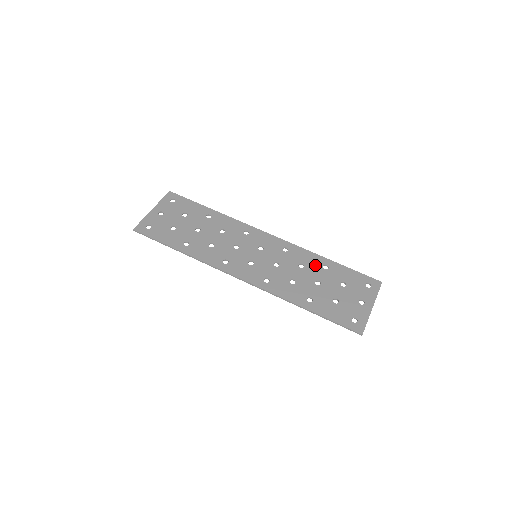
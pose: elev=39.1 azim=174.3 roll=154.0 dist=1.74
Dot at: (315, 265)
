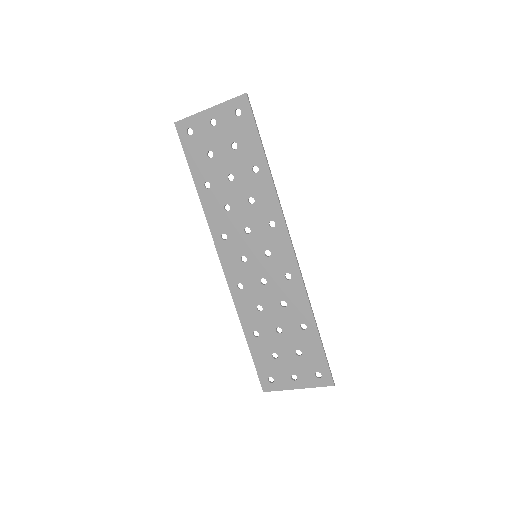
Dot at: (296, 316)
